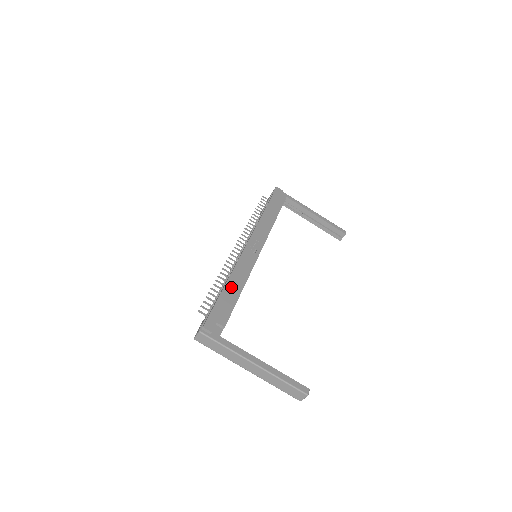
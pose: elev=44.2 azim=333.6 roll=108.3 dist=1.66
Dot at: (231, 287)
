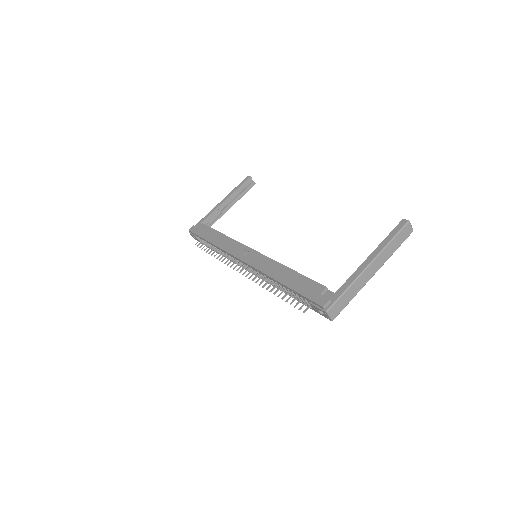
Dot at: (285, 278)
